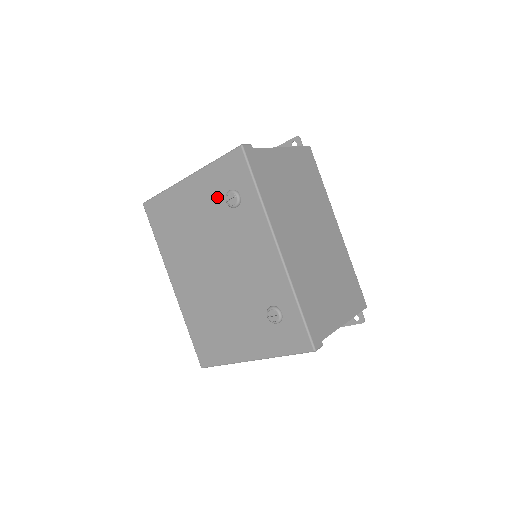
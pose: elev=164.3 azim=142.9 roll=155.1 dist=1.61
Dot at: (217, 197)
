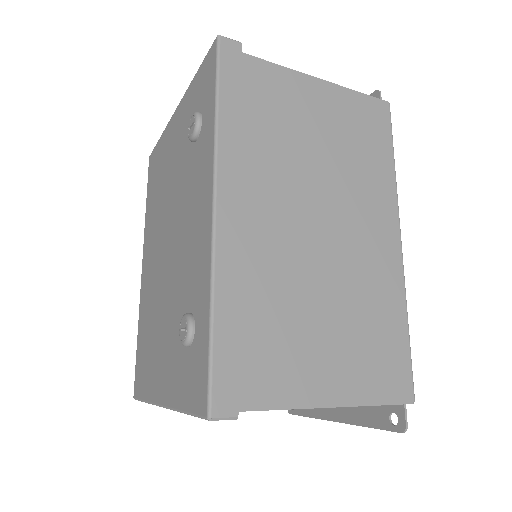
Dot at: (187, 129)
